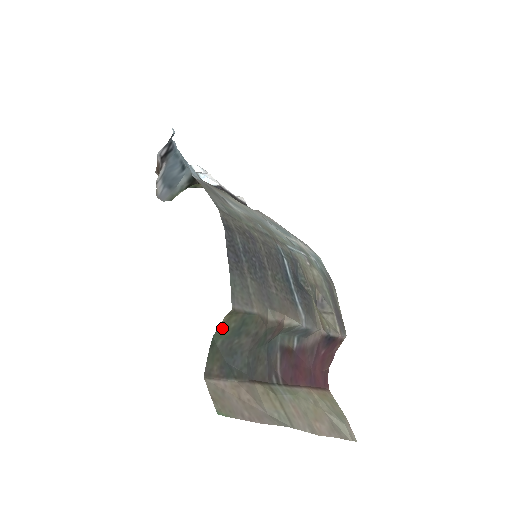
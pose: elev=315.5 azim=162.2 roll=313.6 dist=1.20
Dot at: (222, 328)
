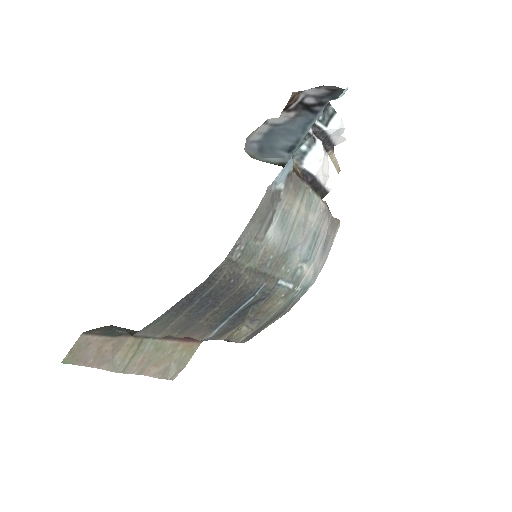
Dot at: occluded
